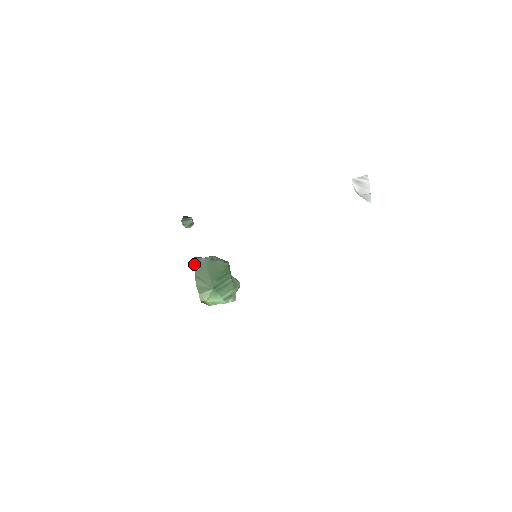
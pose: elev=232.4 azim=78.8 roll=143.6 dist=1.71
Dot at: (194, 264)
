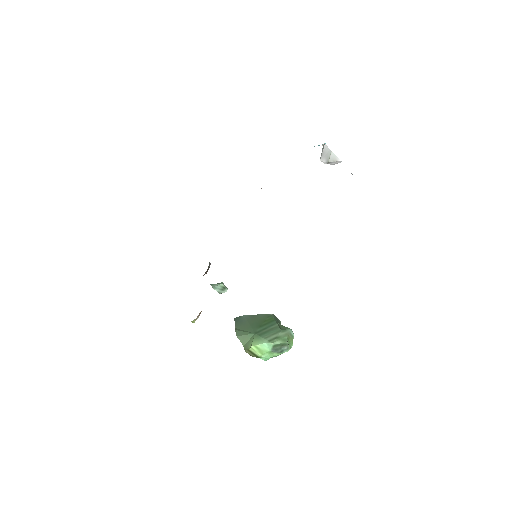
Dot at: (235, 322)
